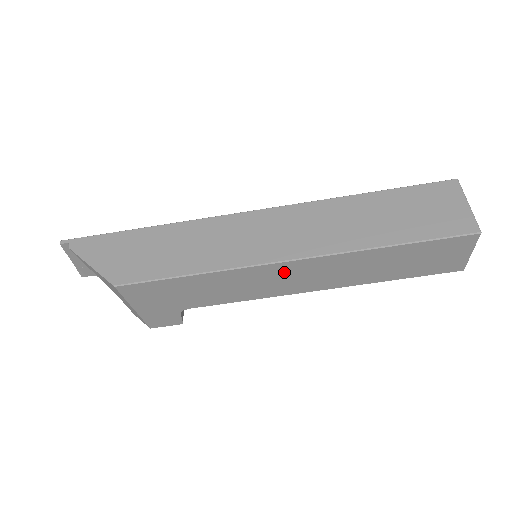
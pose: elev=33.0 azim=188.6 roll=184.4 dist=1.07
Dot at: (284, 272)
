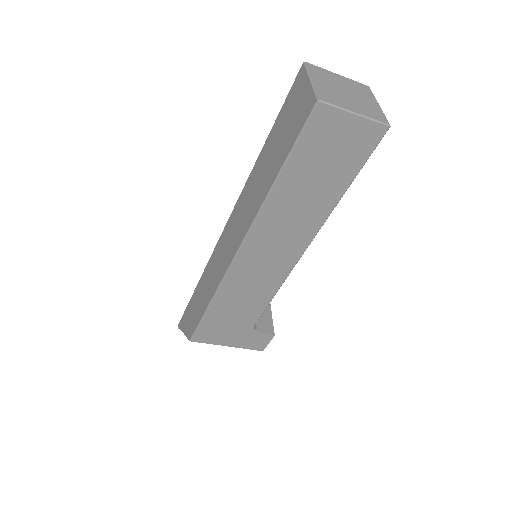
Dot at: (252, 261)
